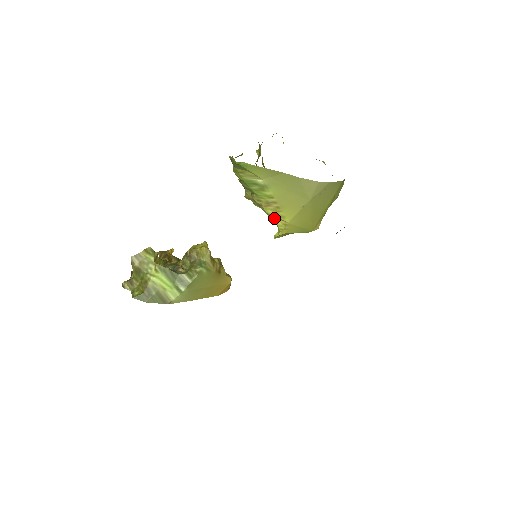
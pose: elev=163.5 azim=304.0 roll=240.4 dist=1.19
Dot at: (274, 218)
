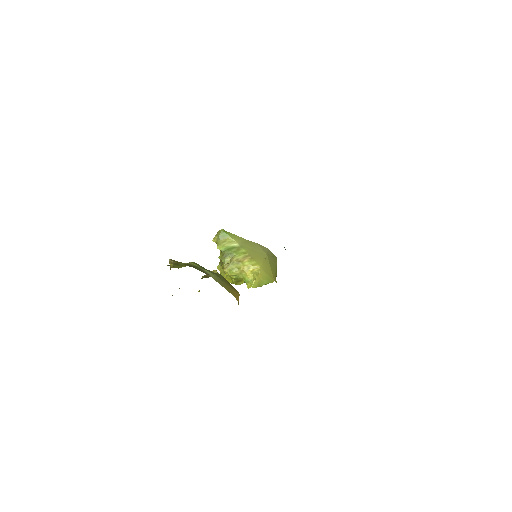
Dot at: (249, 270)
